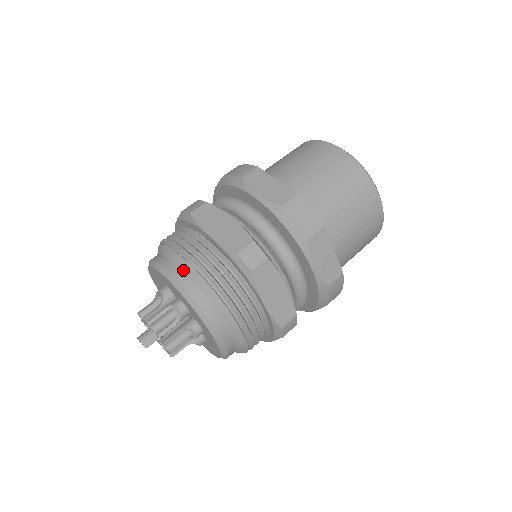
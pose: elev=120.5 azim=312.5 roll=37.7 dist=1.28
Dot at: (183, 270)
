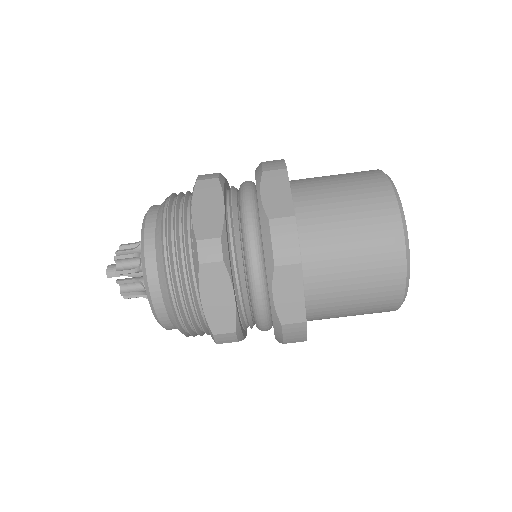
Dot at: (156, 228)
